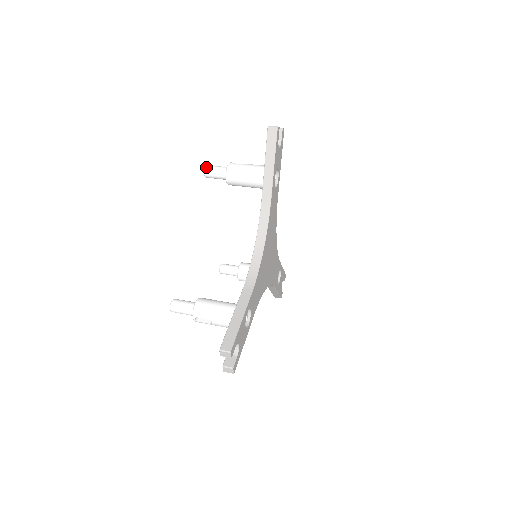
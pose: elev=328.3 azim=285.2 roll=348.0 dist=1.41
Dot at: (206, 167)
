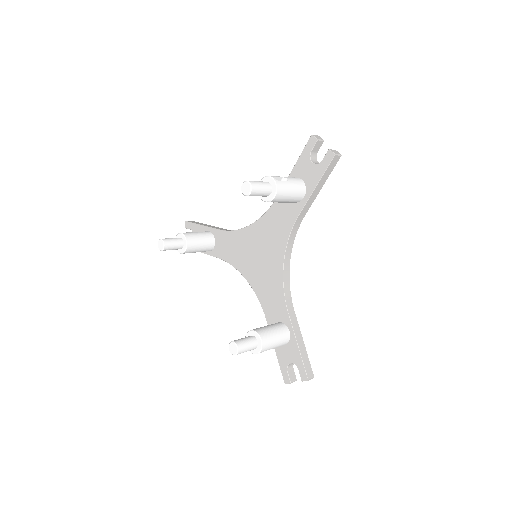
Dot at: (253, 187)
